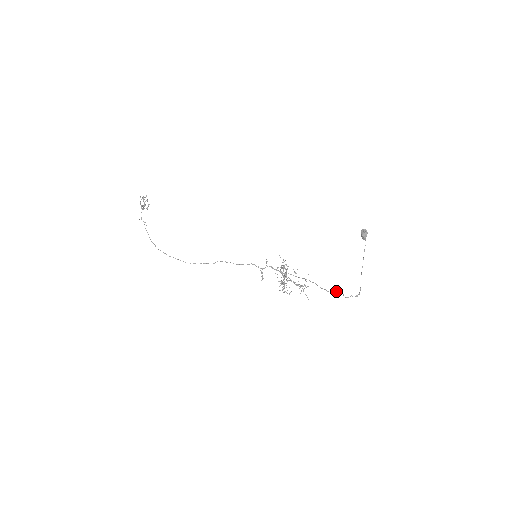
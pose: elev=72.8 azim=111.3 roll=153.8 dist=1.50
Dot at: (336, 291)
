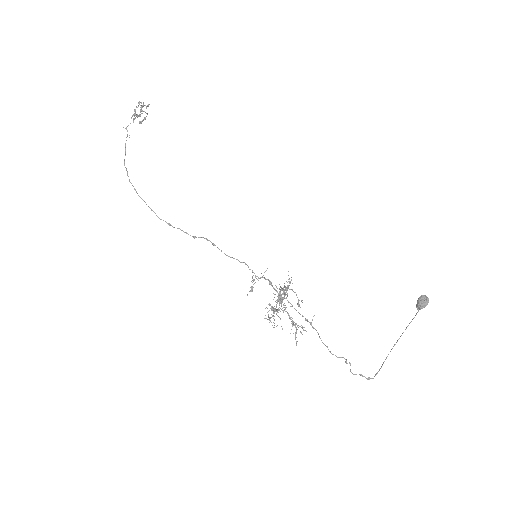
Dot at: (342, 357)
